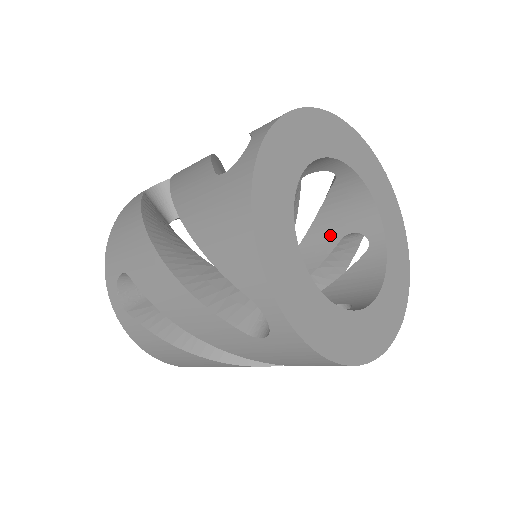
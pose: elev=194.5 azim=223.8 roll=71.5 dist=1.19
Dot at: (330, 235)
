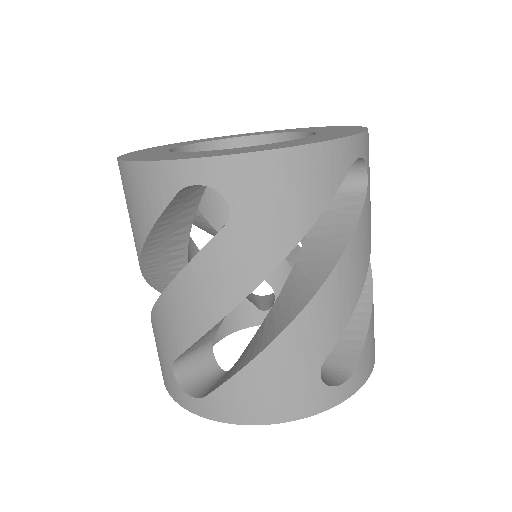
Dot at: occluded
